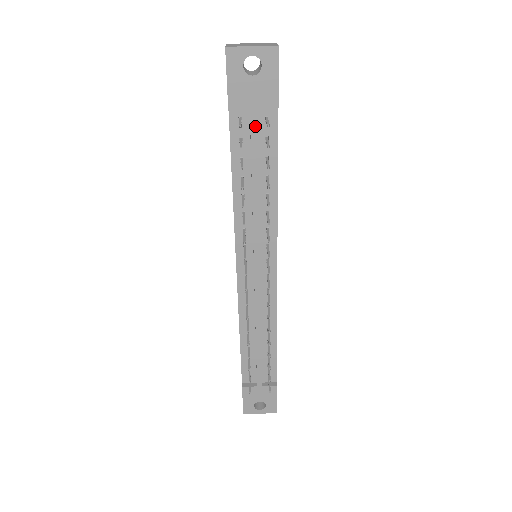
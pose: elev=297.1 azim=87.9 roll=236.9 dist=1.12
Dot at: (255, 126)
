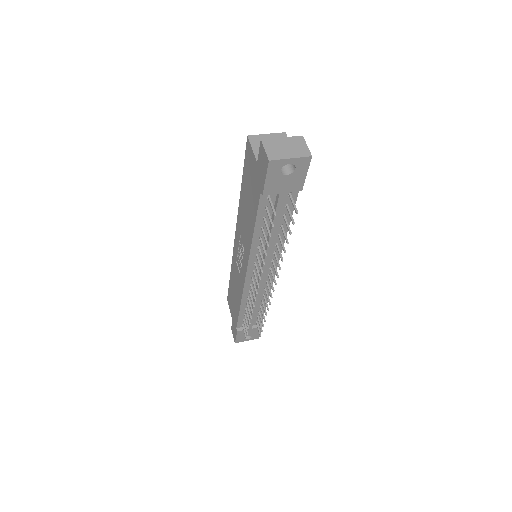
Dot at: (281, 202)
